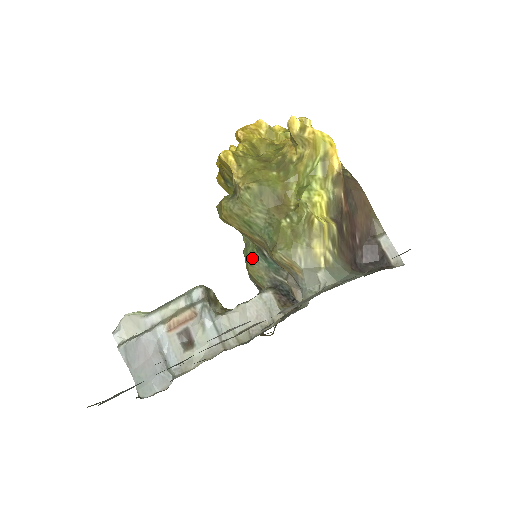
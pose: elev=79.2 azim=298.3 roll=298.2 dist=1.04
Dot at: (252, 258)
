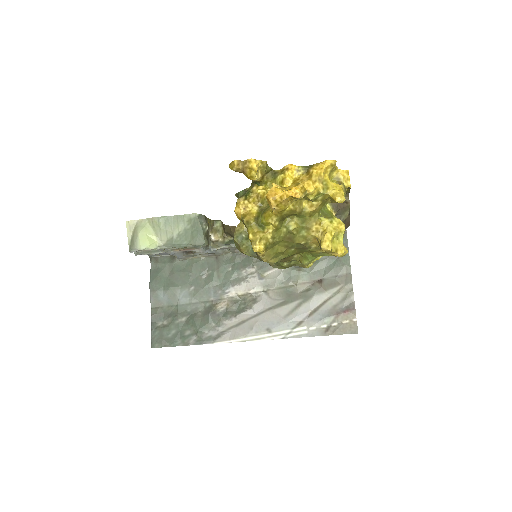
Dot at: occluded
